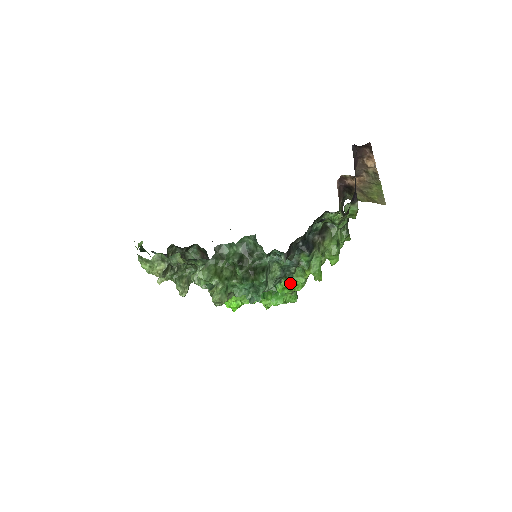
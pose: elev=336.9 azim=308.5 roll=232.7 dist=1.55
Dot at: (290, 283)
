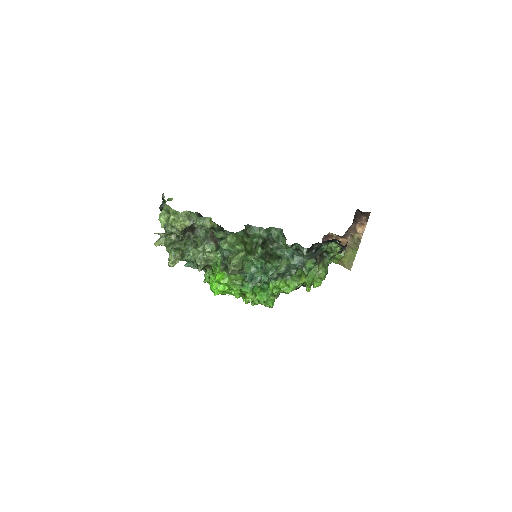
Dot at: (283, 284)
